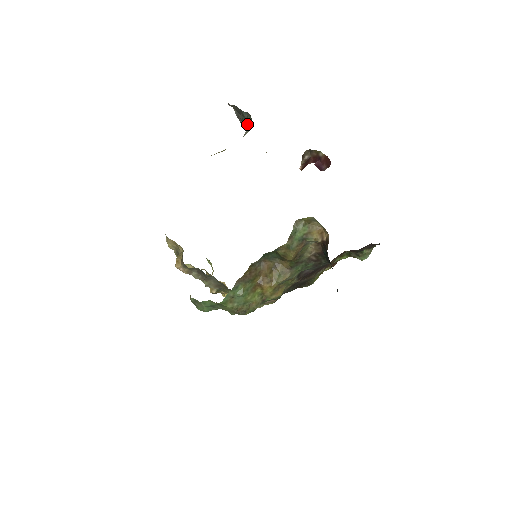
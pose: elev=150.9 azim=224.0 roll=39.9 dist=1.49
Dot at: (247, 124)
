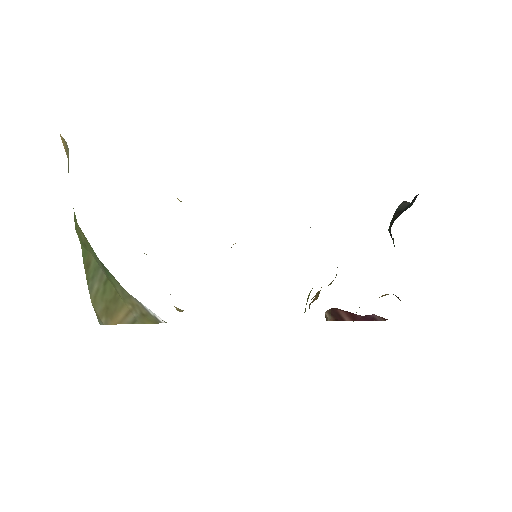
Dot at: occluded
